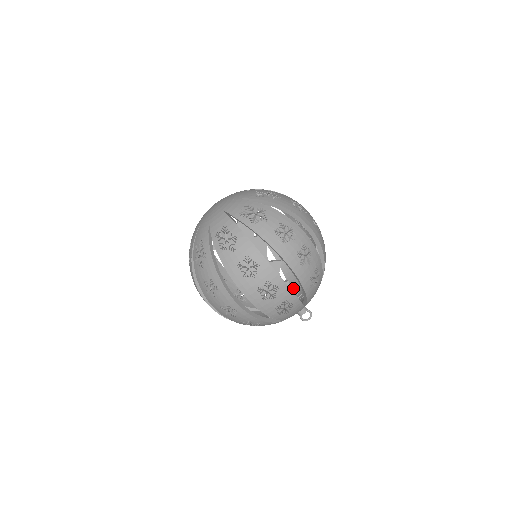
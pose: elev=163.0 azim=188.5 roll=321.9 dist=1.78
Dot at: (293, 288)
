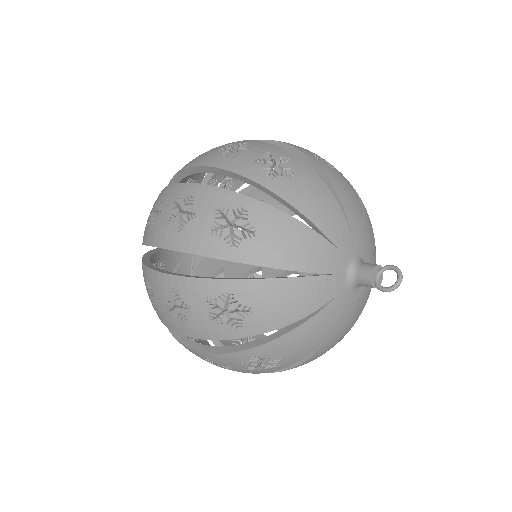
Dot at: occluded
